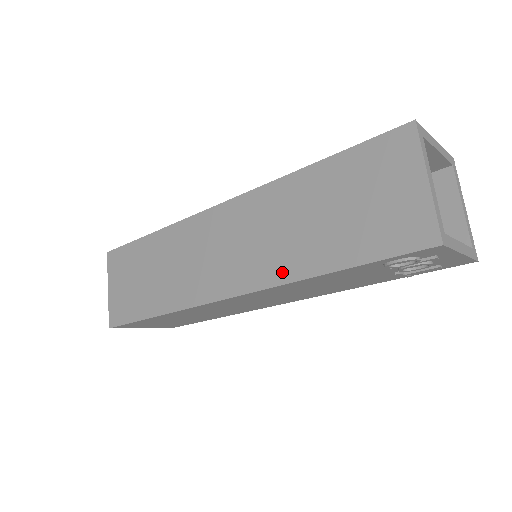
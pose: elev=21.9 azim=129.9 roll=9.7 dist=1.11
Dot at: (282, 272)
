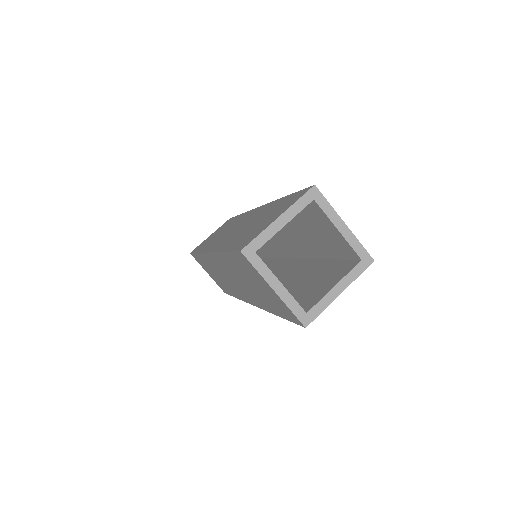
Dot at: (260, 304)
